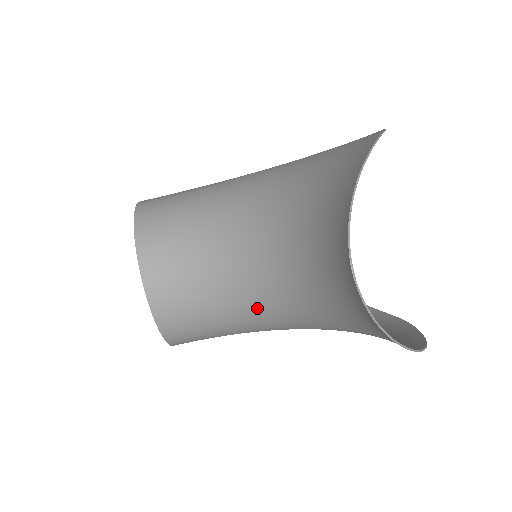
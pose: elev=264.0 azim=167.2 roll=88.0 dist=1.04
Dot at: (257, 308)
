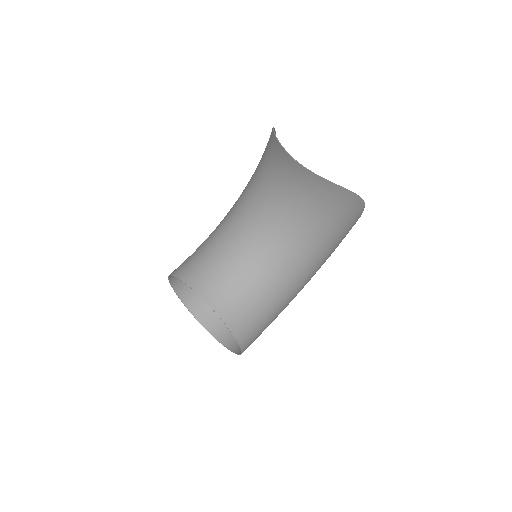
Dot at: (275, 265)
